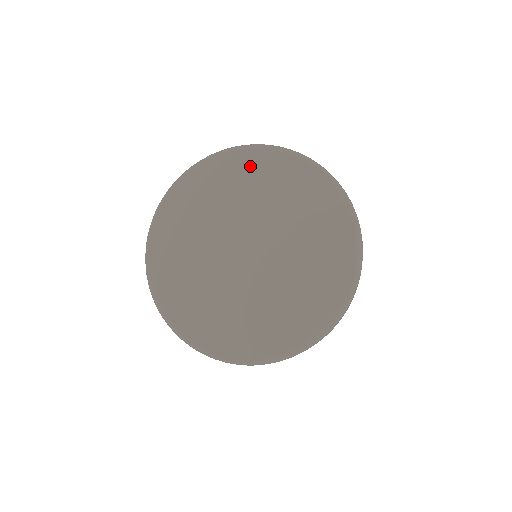
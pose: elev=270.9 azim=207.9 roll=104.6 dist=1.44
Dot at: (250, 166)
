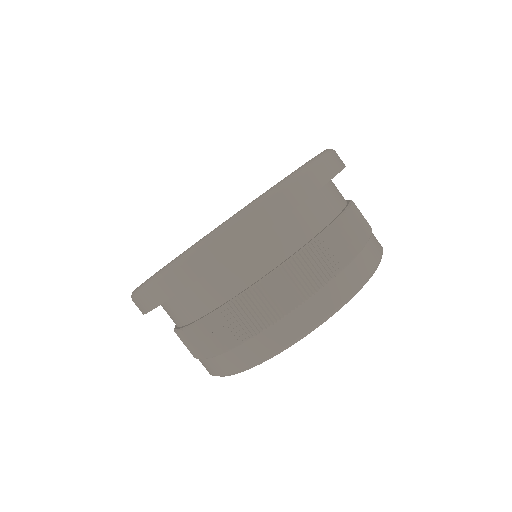
Dot at: occluded
